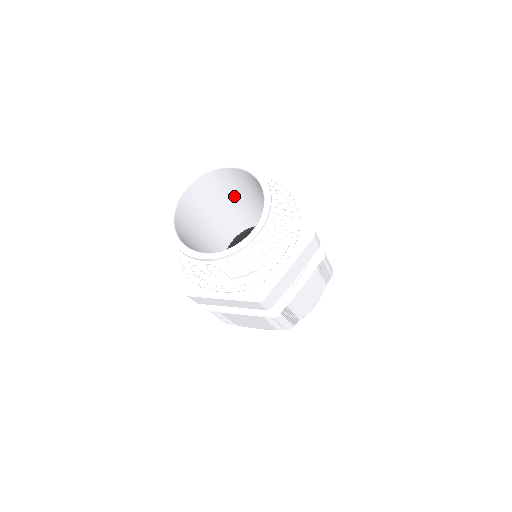
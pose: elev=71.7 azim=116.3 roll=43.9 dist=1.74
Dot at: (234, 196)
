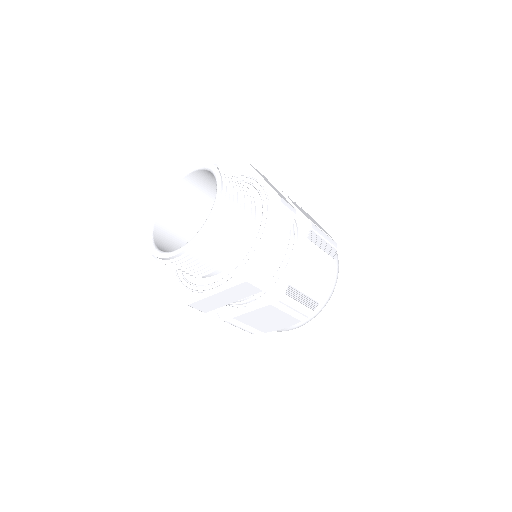
Dot at: (212, 205)
